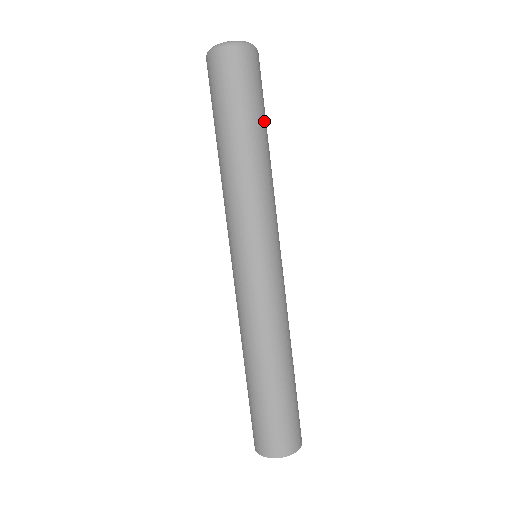
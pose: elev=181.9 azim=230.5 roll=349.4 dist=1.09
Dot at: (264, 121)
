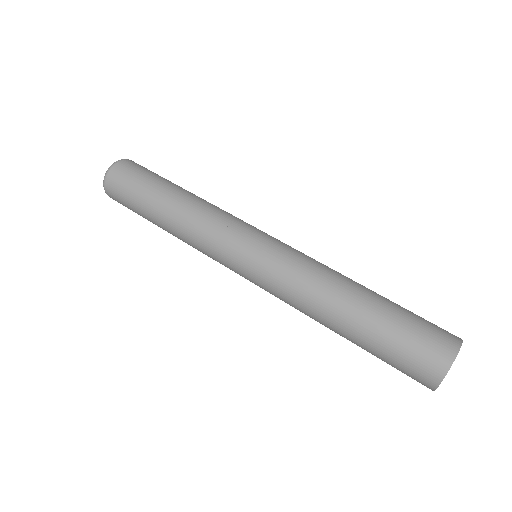
Dot at: (164, 184)
